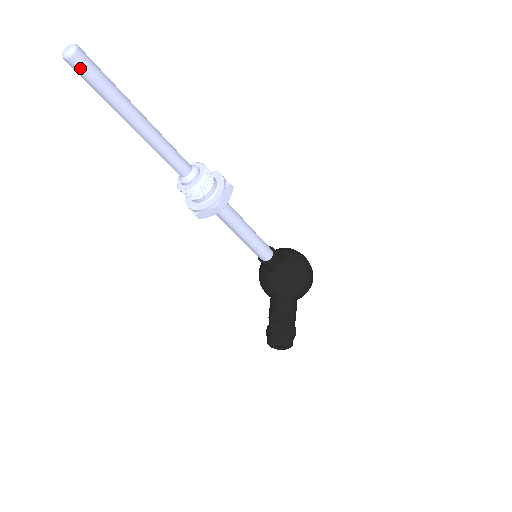
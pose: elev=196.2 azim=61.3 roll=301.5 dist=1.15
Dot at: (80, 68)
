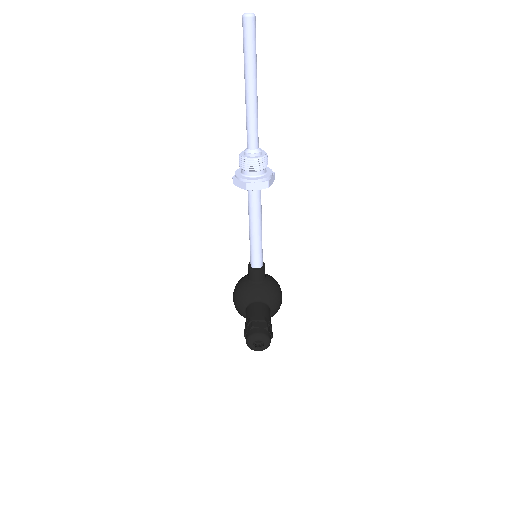
Dot at: (251, 27)
